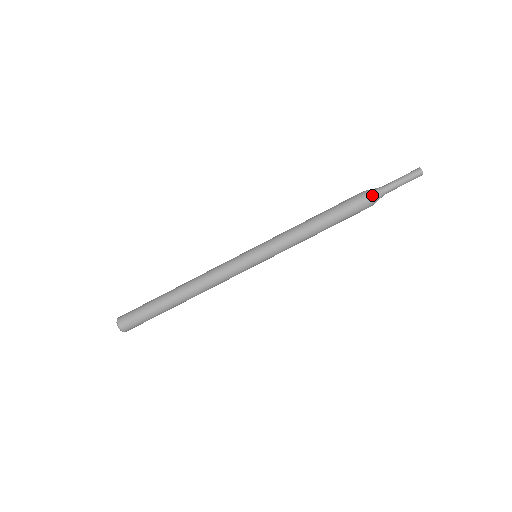
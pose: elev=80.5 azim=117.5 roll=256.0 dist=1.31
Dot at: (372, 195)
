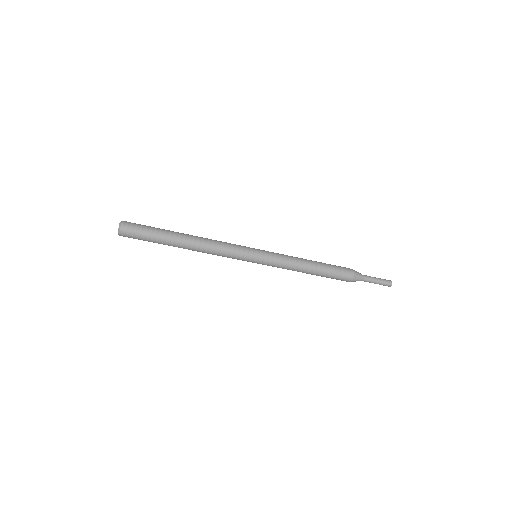
Dot at: (355, 279)
